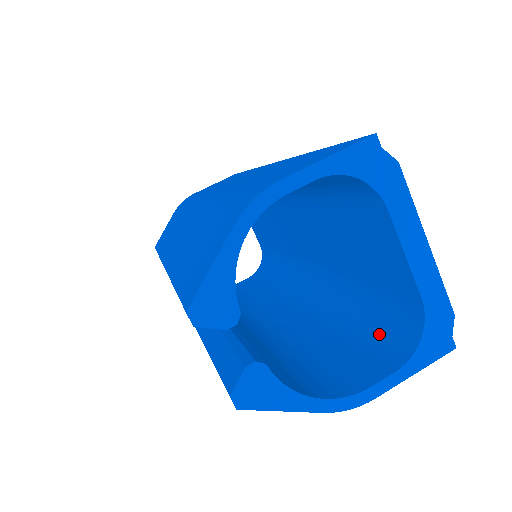
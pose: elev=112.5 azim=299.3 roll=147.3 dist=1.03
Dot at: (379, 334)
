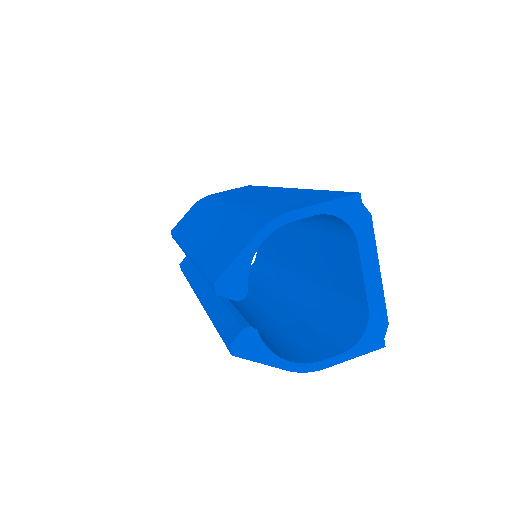
Dot at: (336, 329)
